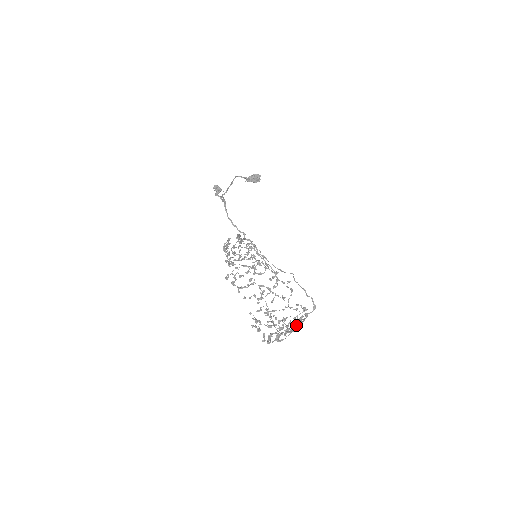
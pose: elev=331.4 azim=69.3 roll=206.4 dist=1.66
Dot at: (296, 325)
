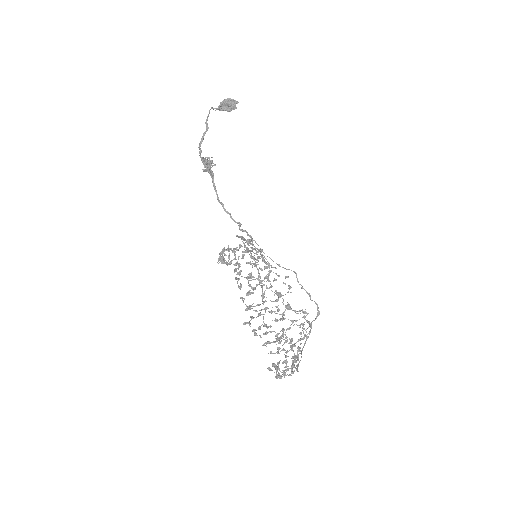
Dot at: occluded
